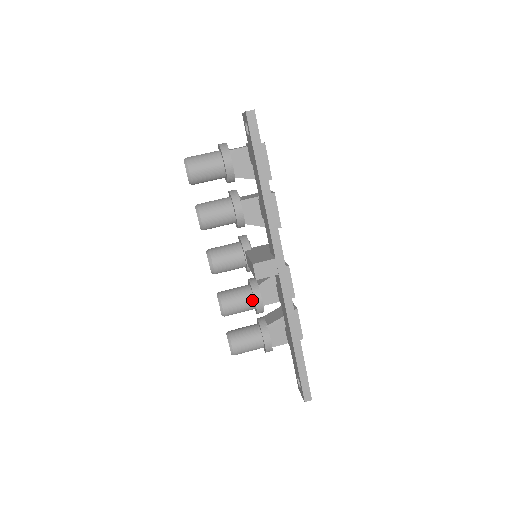
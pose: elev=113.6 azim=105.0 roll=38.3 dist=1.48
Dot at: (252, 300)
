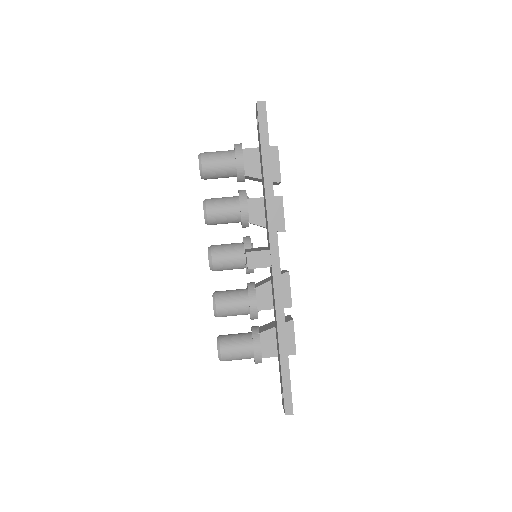
Dot at: (247, 302)
